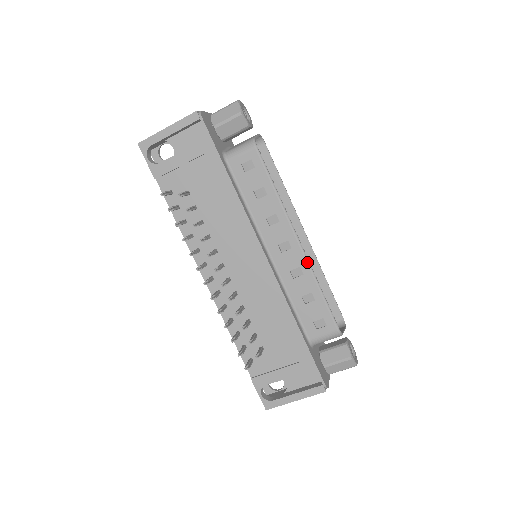
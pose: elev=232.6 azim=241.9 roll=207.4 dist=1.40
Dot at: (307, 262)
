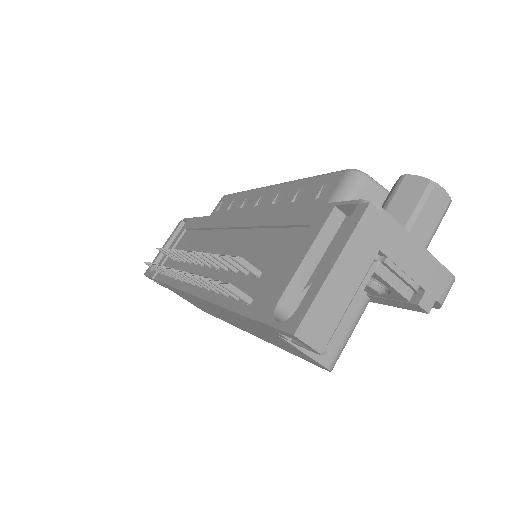
Dot at: (284, 183)
